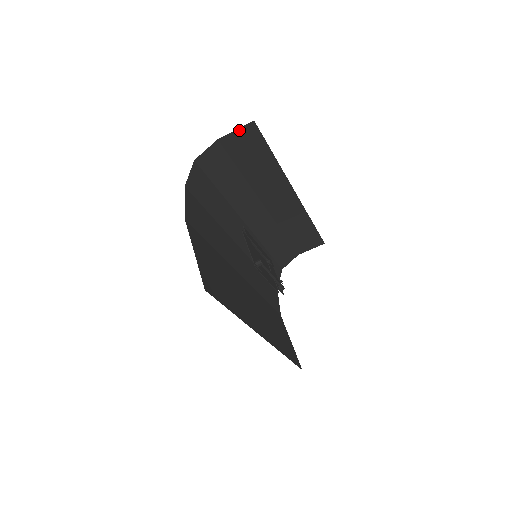
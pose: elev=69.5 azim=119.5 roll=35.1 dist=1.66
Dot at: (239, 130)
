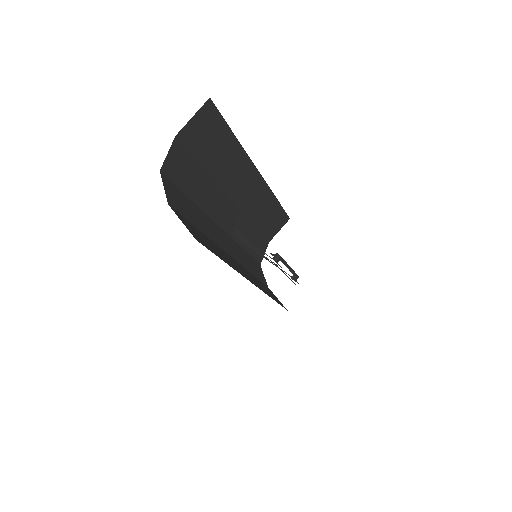
Dot at: (196, 116)
